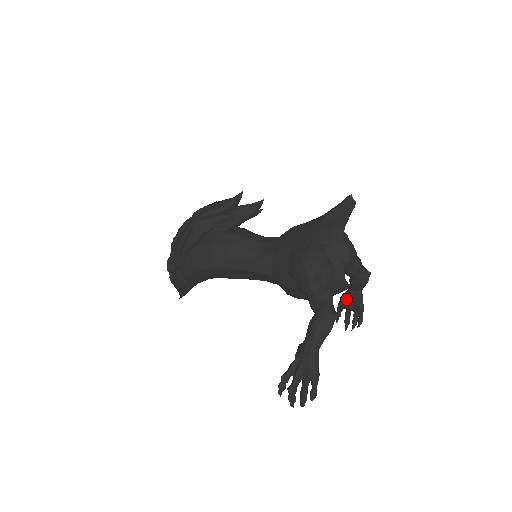
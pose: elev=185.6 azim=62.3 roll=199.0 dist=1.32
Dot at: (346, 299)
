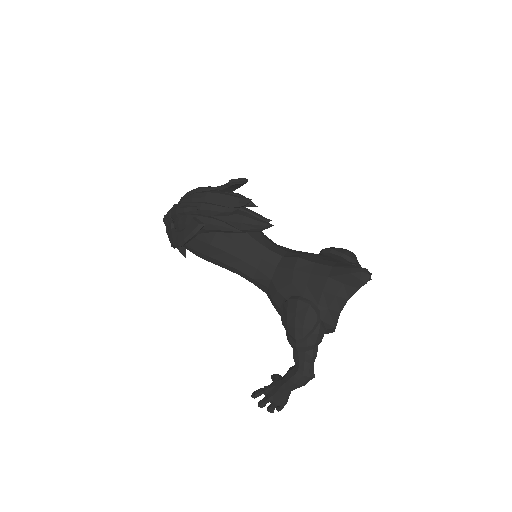
Dot at: occluded
